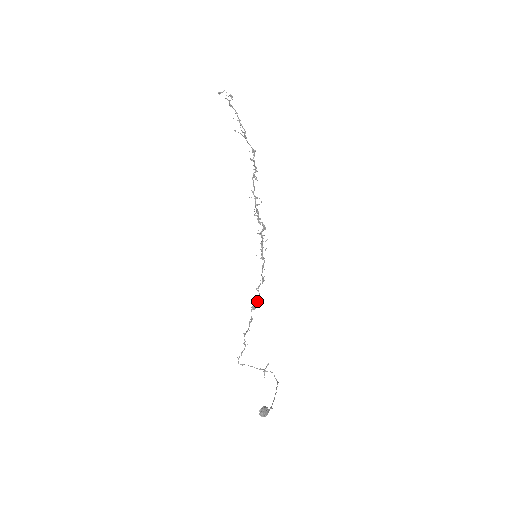
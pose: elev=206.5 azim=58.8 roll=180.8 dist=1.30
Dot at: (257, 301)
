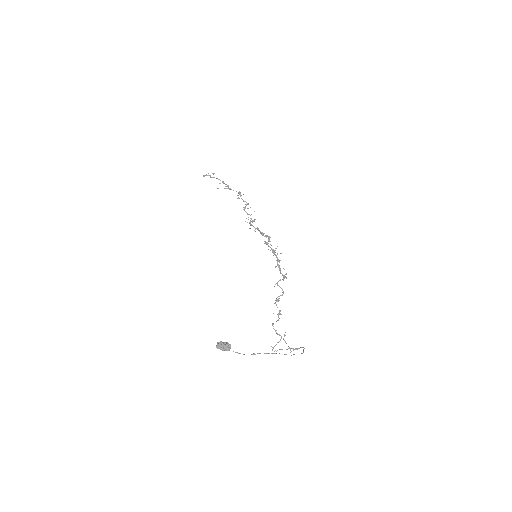
Dot at: (281, 295)
